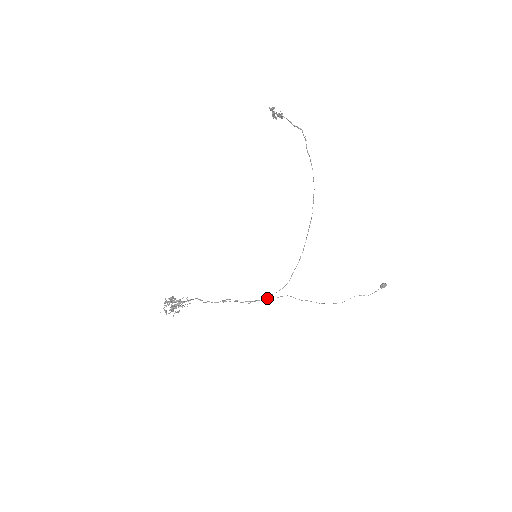
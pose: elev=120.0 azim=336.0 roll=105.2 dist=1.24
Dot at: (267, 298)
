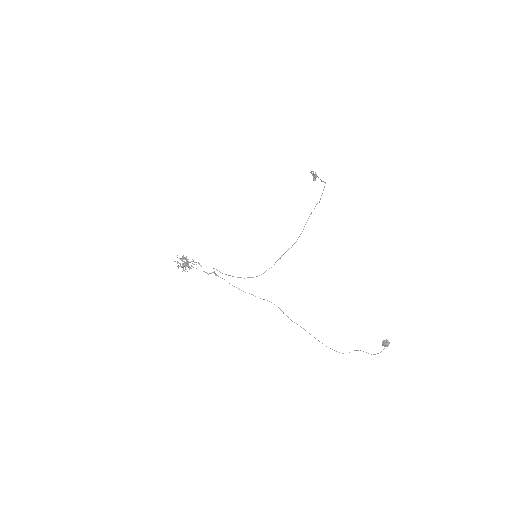
Dot at: (255, 296)
